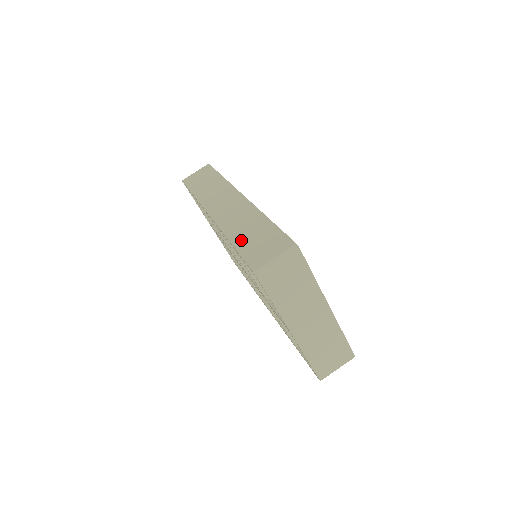
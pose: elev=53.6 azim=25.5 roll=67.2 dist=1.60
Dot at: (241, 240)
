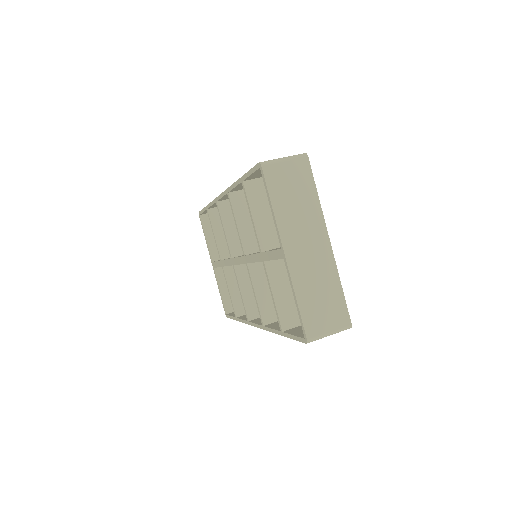
Dot at: occluded
